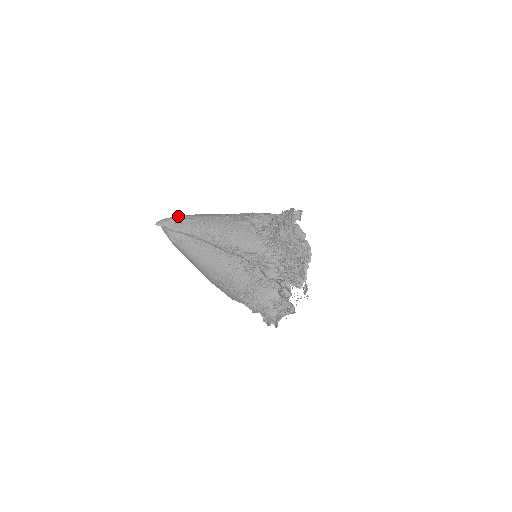
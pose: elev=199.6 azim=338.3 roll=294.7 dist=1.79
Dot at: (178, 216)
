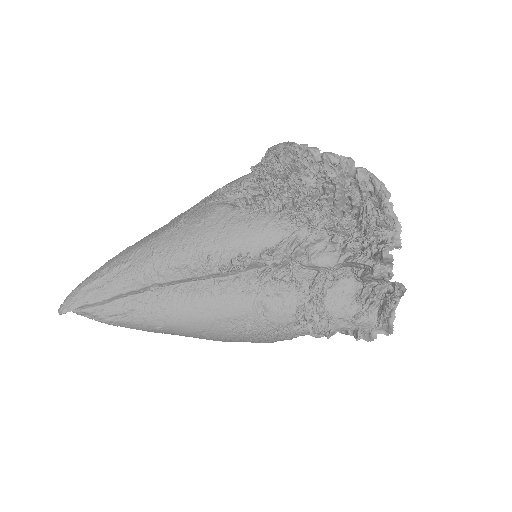
Dot at: (92, 274)
